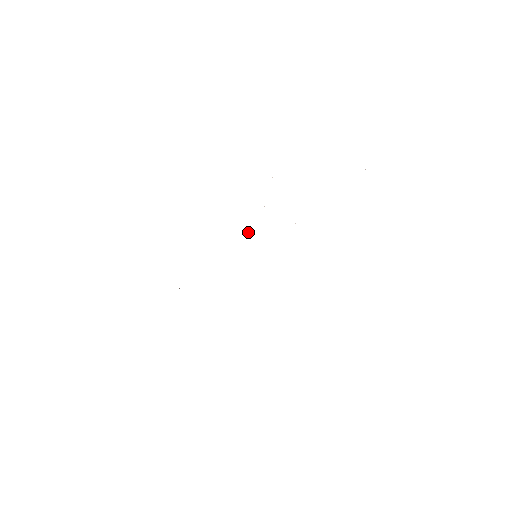
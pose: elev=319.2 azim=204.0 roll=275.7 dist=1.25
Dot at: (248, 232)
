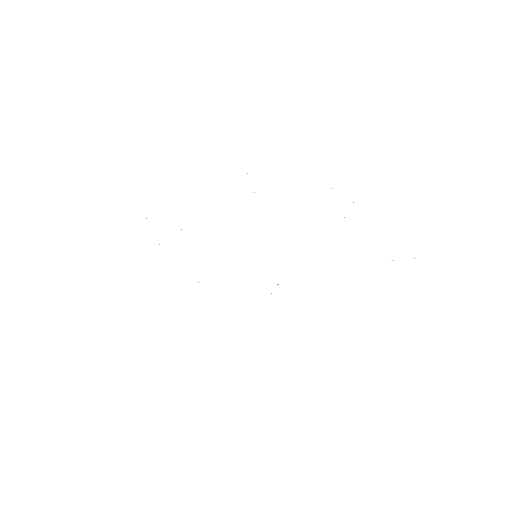
Dot at: occluded
